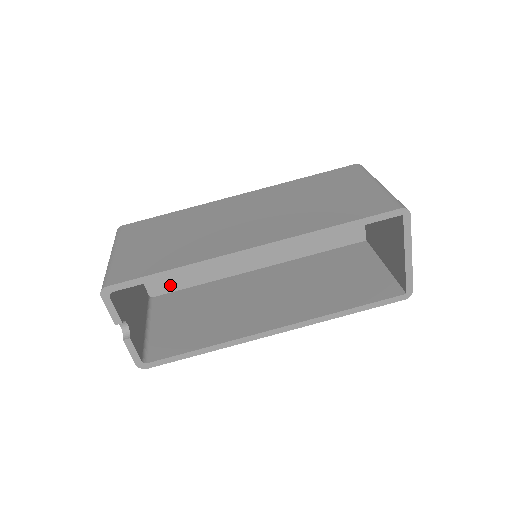
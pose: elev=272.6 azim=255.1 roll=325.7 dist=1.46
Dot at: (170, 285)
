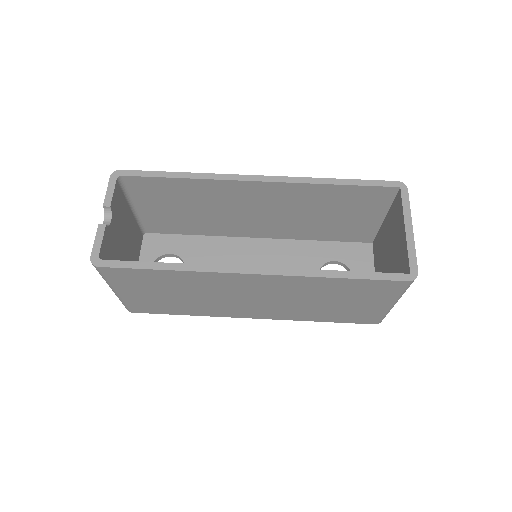
Dot at: occluded
